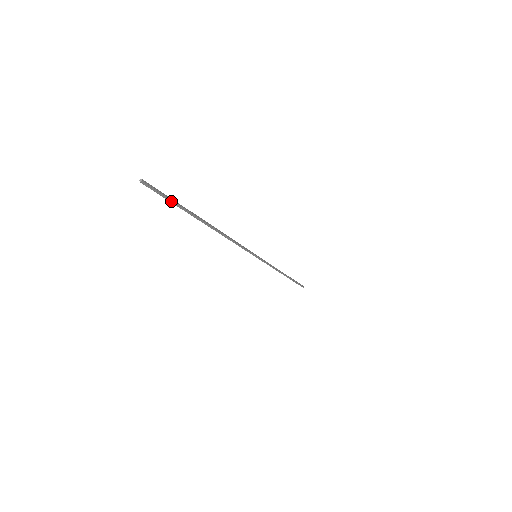
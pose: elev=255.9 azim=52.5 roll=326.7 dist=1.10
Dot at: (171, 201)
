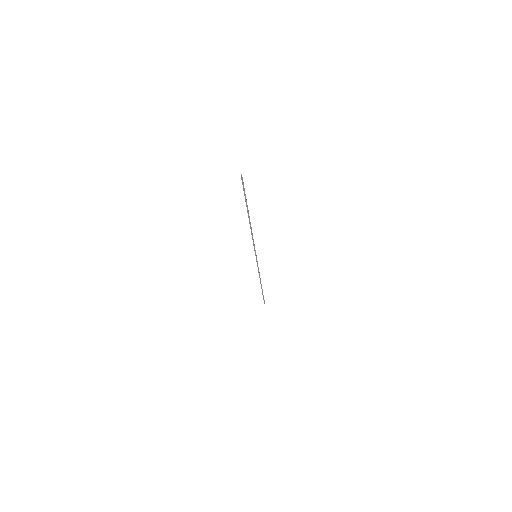
Dot at: (244, 193)
